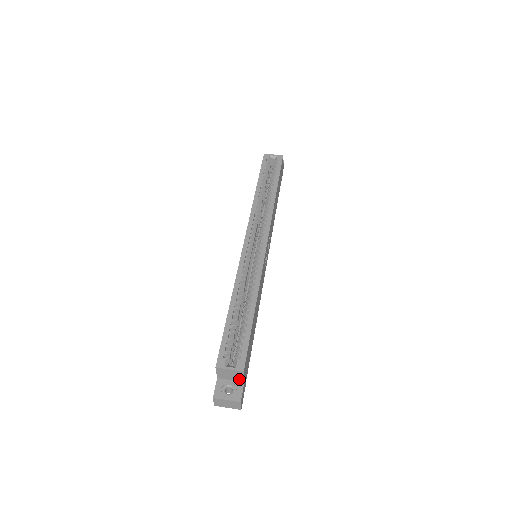
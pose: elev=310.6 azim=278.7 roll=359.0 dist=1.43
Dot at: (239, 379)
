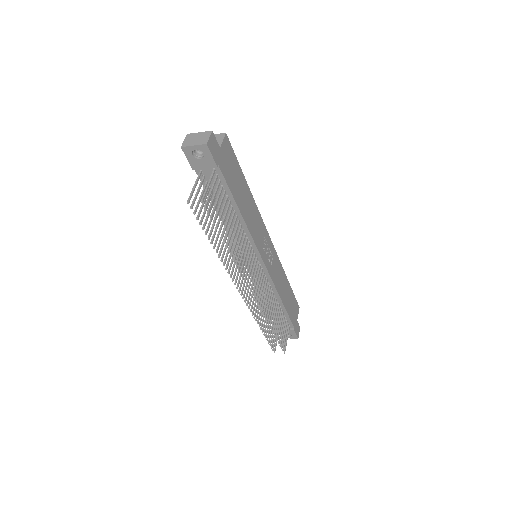
Dot at: occluded
